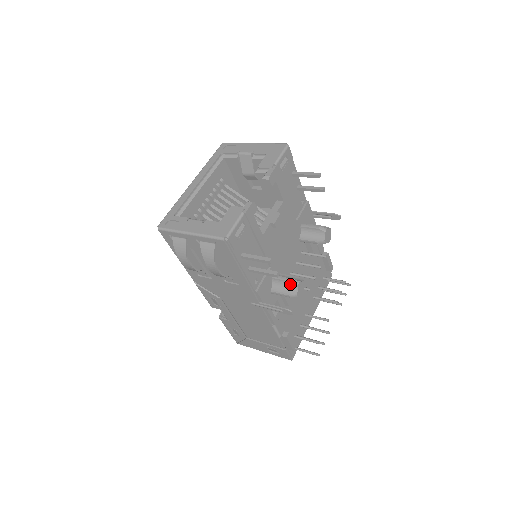
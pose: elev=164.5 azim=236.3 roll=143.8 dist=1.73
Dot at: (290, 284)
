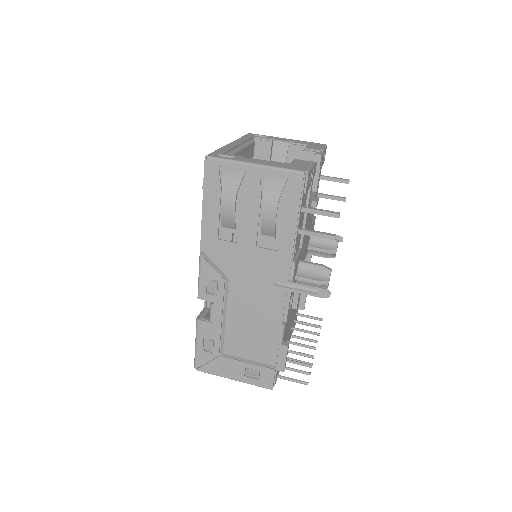
Dot at: (321, 270)
